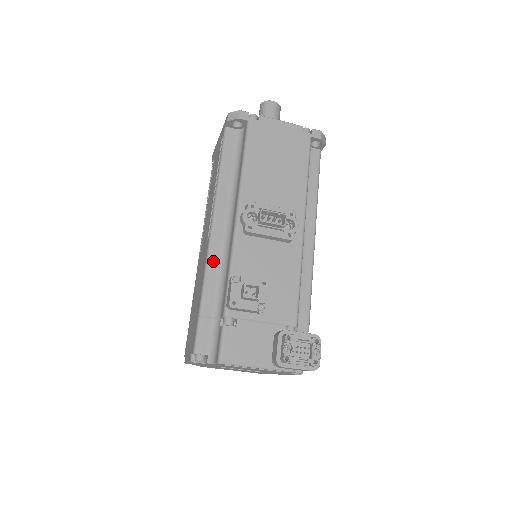
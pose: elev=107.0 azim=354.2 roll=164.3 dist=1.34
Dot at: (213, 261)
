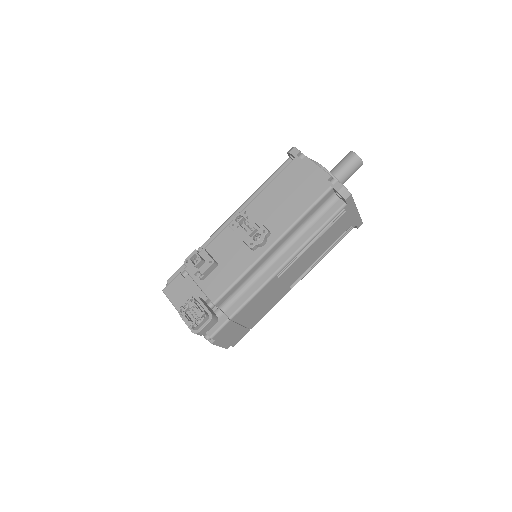
Dot at: (214, 237)
